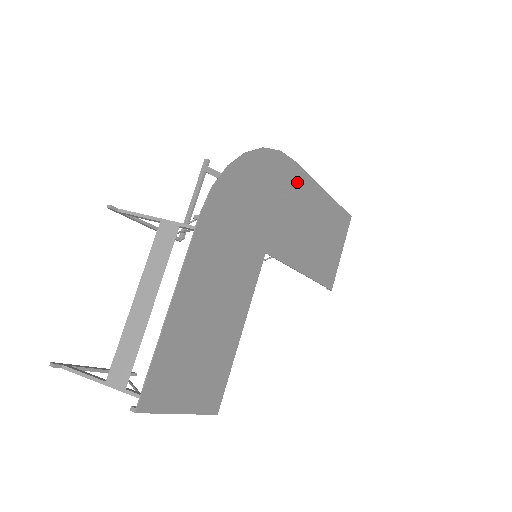
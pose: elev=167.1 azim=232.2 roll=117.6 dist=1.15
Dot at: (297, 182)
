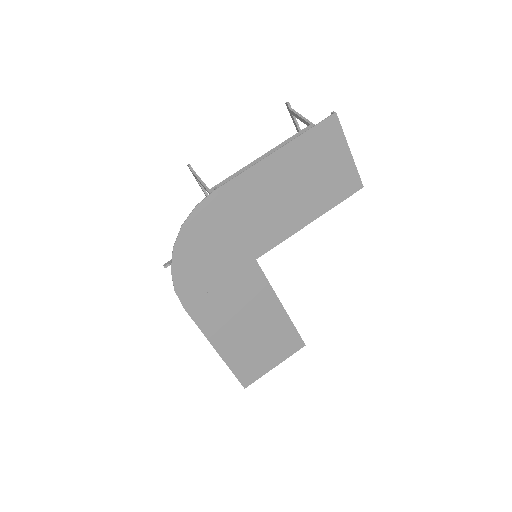
Dot at: (236, 193)
